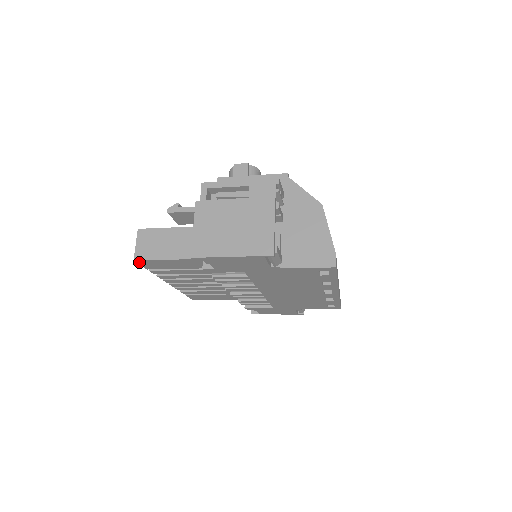
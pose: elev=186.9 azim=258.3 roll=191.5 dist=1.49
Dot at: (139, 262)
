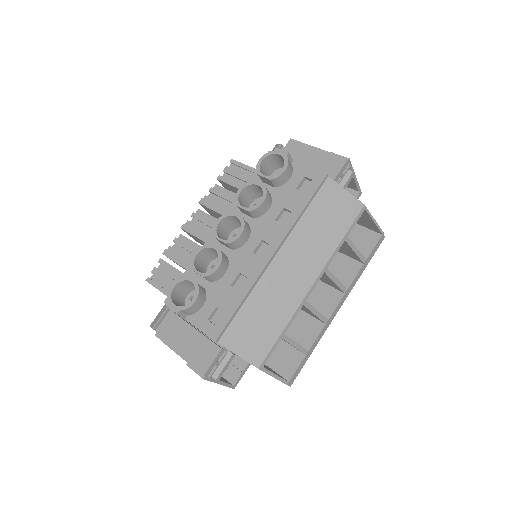
Dot at: occluded
